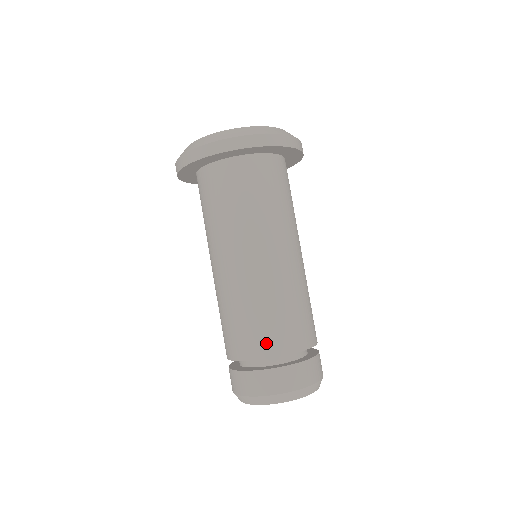
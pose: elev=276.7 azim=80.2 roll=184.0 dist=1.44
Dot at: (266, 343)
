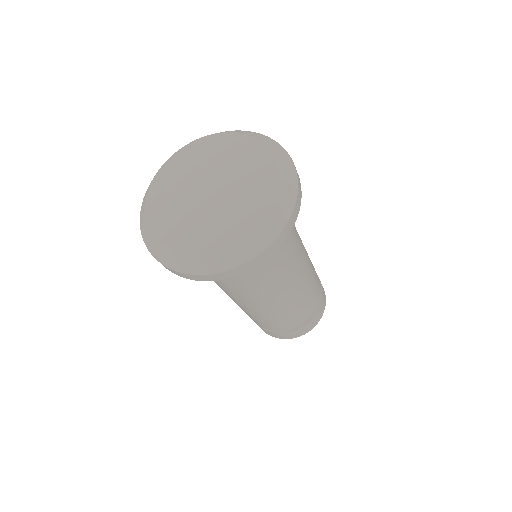
Dot at: (298, 321)
